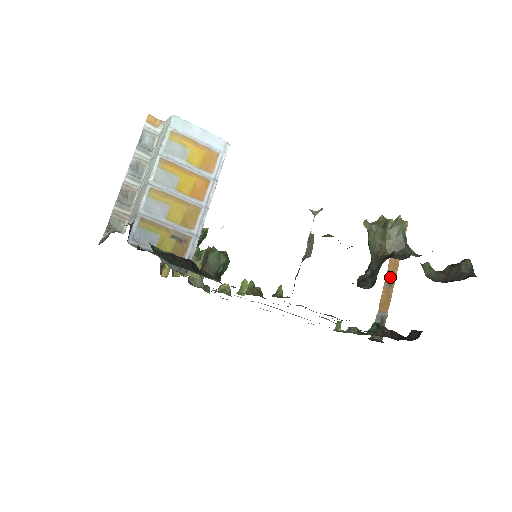
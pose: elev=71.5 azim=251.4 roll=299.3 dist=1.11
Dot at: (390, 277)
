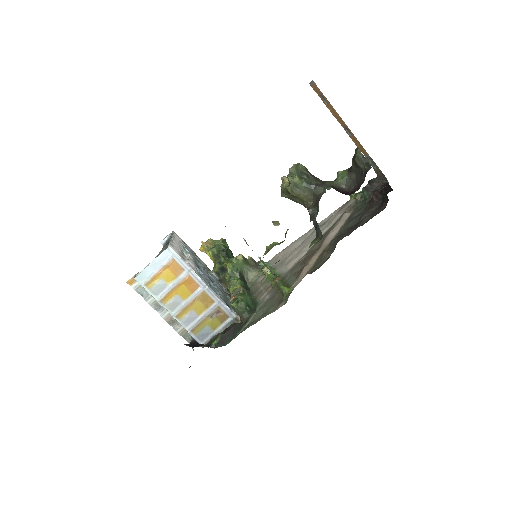
Dot at: (345, 128)
